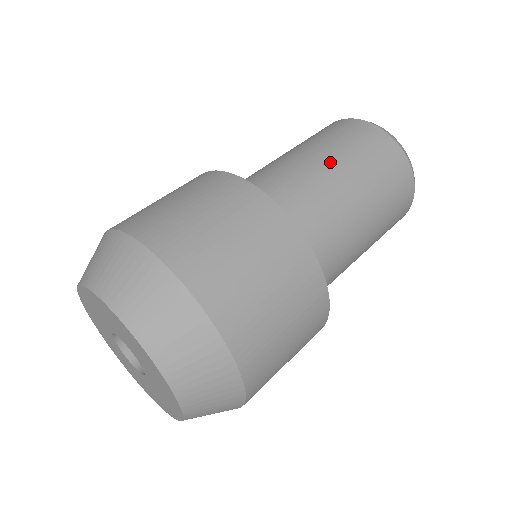
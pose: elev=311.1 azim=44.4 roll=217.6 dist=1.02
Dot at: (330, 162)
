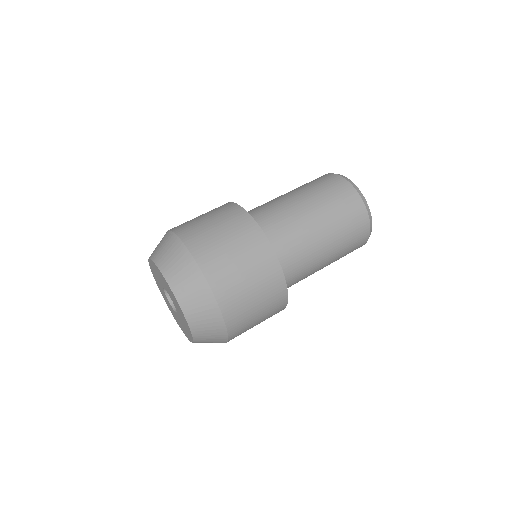
Dot at: (319, 219)
